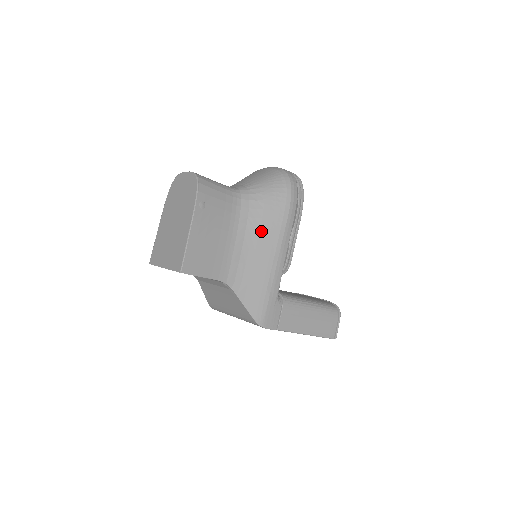
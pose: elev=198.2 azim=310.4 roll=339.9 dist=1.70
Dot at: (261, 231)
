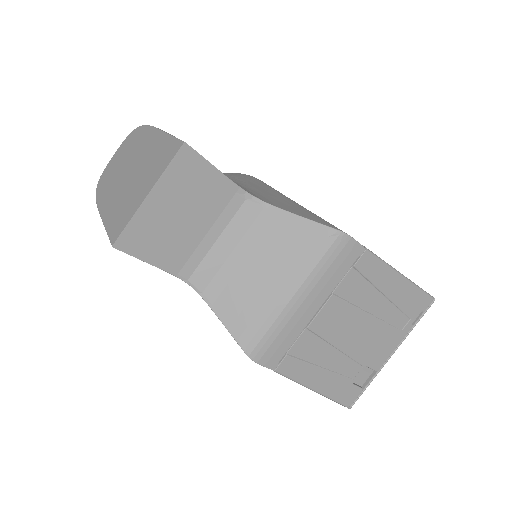
Dot at: (244, 181)
